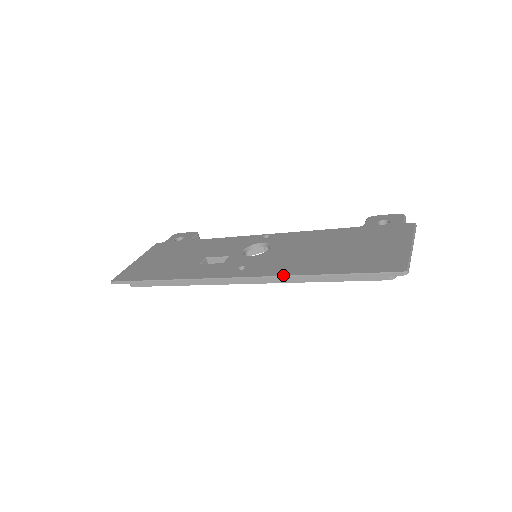
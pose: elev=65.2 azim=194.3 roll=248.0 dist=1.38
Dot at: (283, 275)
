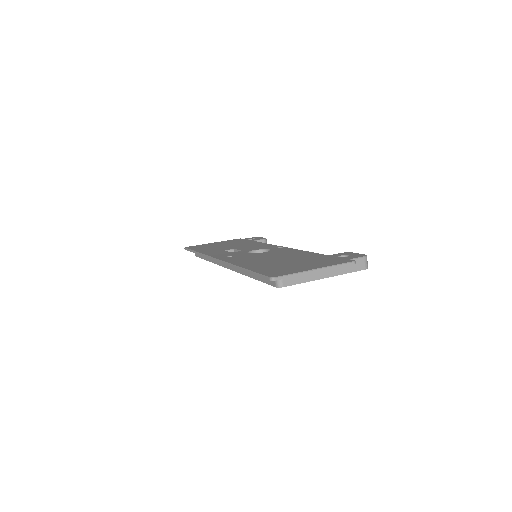
Dot at: (231, 263)
